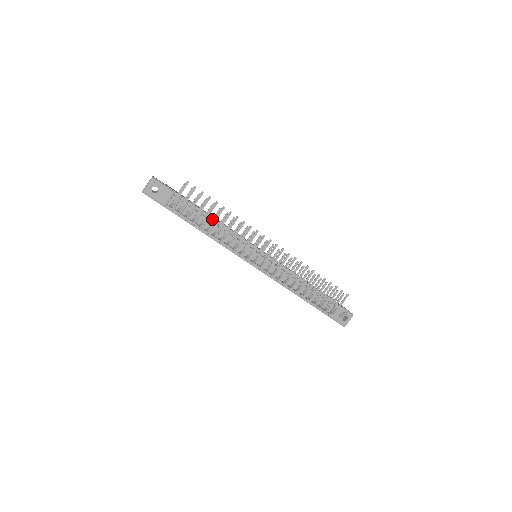
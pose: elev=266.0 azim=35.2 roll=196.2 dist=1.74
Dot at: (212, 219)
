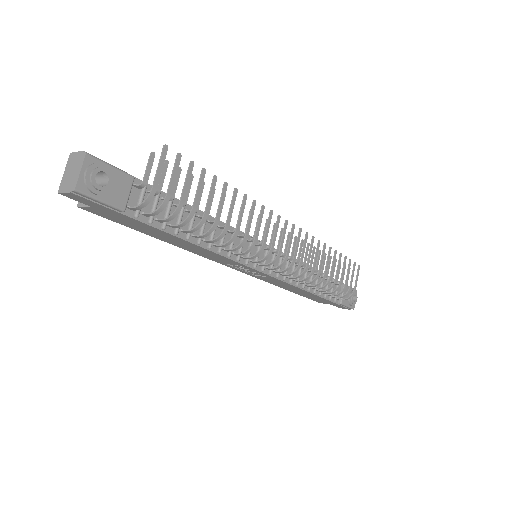
Dot at: occluded
